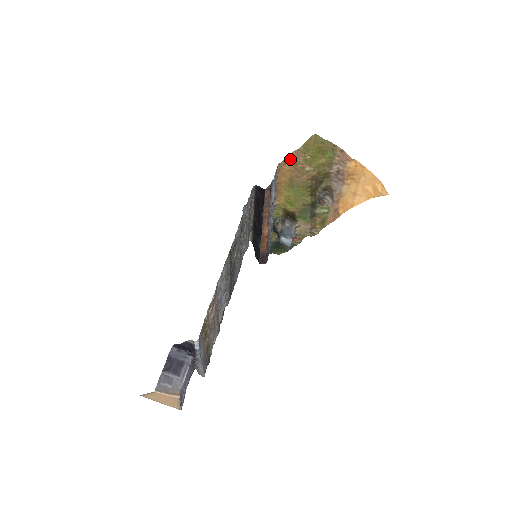
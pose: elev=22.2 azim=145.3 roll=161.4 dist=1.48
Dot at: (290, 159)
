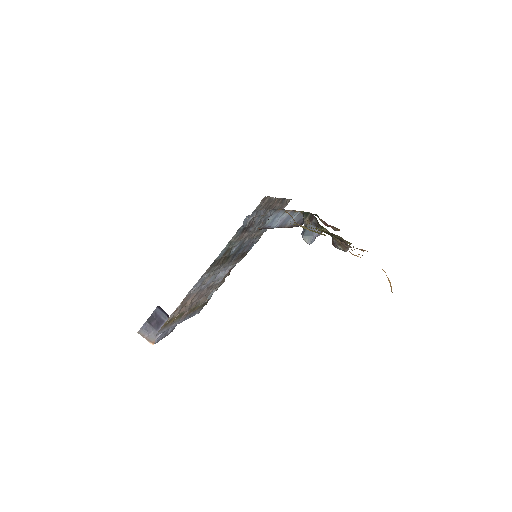
Dot at: occluded
